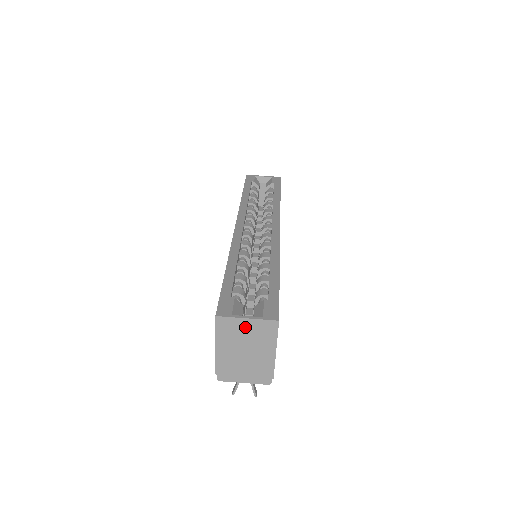
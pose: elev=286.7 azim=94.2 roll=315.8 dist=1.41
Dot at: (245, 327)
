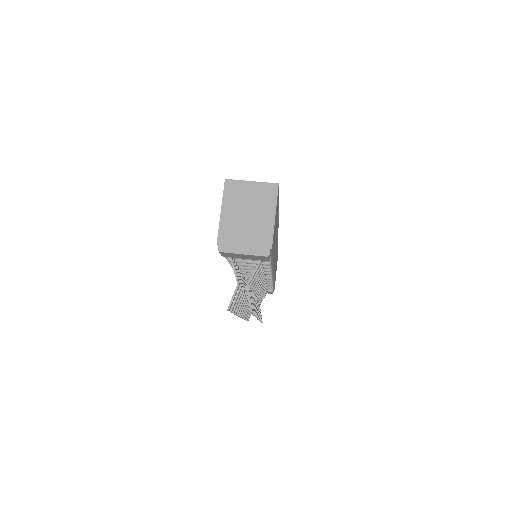
Dot at: (249, 190)
